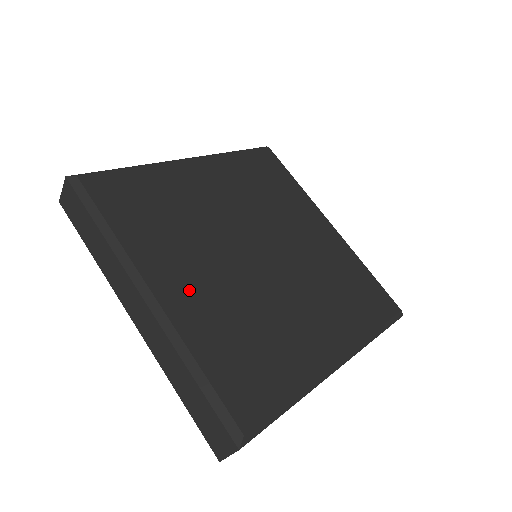
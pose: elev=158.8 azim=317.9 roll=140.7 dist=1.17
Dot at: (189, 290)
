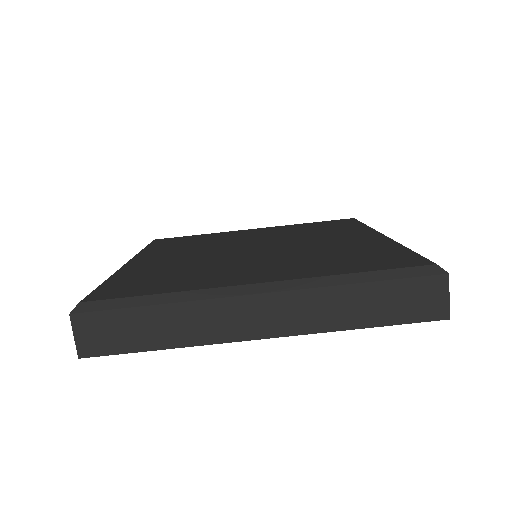
Dot at: (268, 271)
